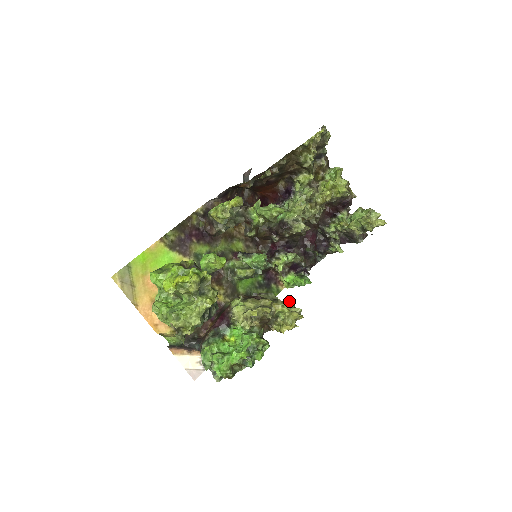
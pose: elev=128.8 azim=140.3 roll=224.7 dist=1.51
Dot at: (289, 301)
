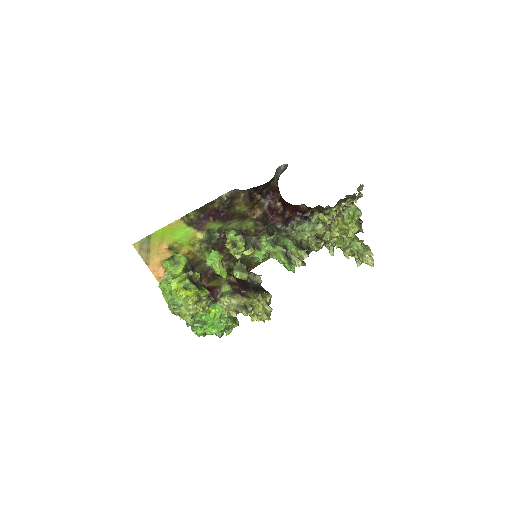
Dot at: (268, 294)
